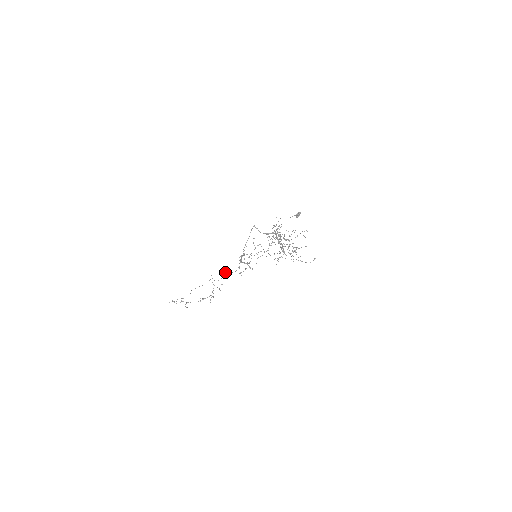
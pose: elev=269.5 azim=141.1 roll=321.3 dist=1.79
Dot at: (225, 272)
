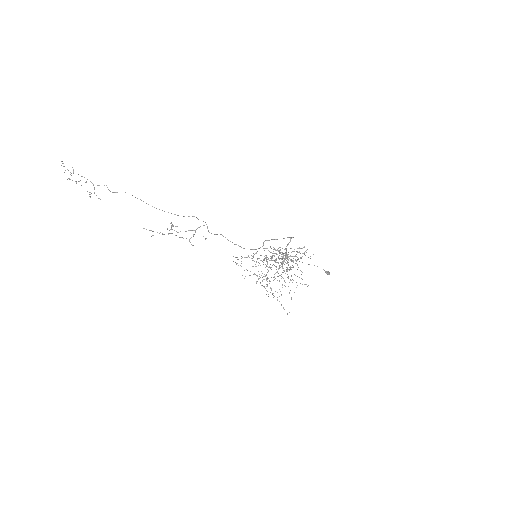
Dot at: occluded
